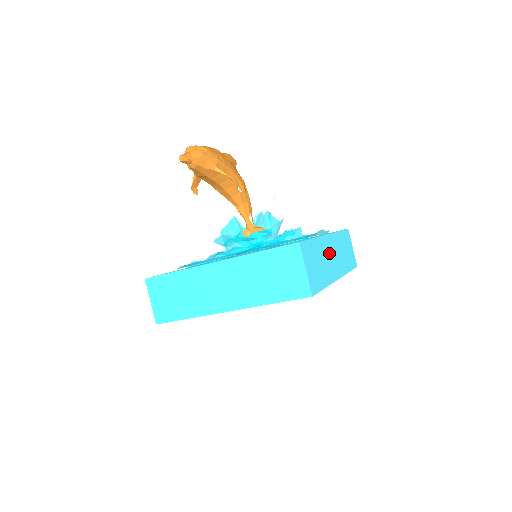
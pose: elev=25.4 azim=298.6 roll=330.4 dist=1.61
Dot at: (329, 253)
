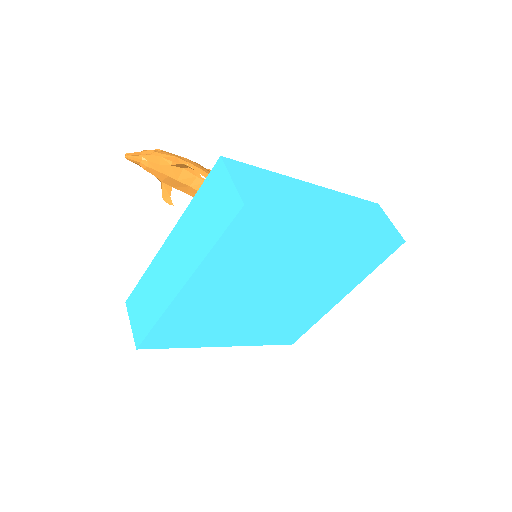
Dot at: (312, 197)
